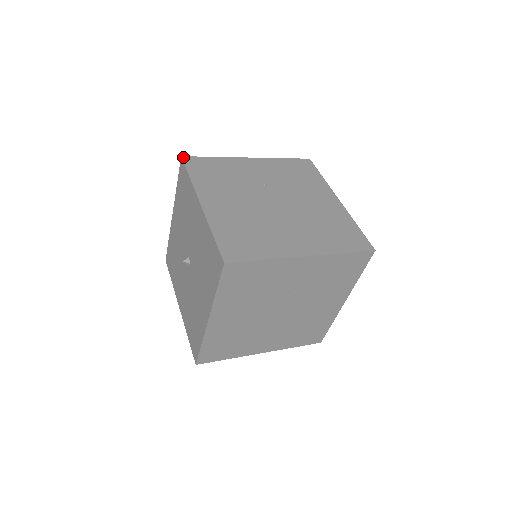
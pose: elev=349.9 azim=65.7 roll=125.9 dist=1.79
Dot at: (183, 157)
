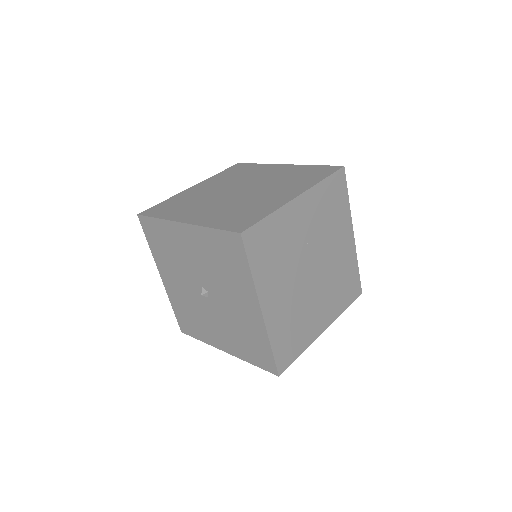
Dot at: (243, 234)
